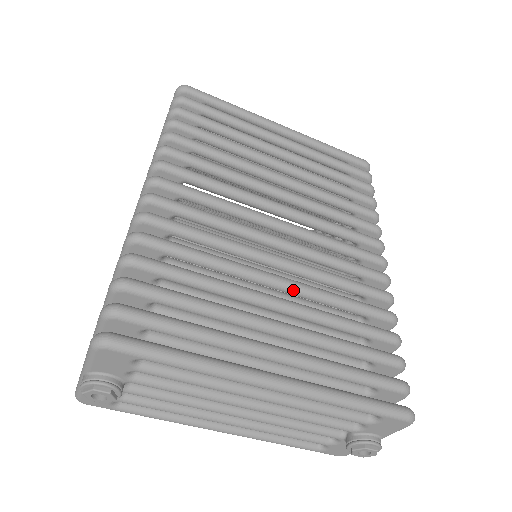
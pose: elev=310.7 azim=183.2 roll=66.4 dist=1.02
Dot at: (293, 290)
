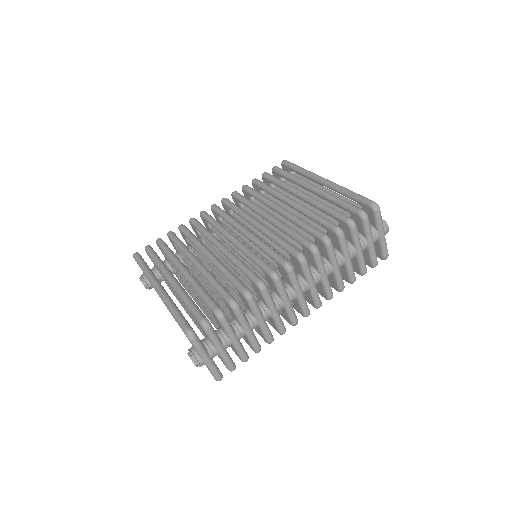
Dot at: (211, 261)
